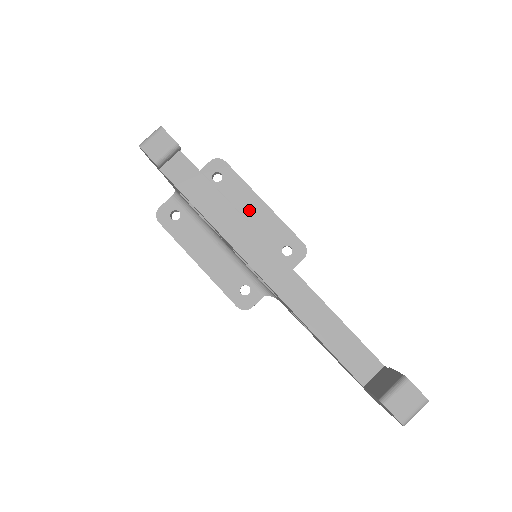
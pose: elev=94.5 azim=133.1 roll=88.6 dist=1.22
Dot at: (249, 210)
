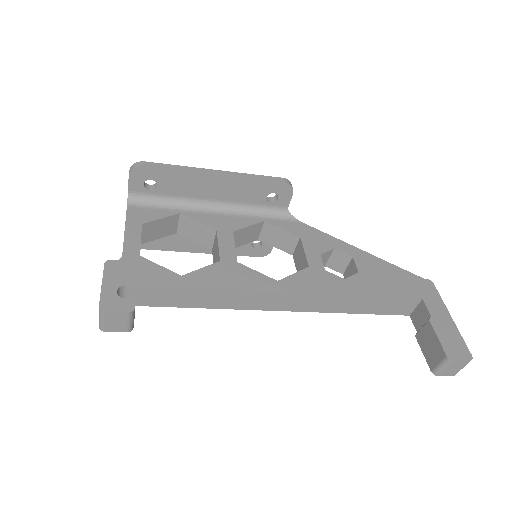
Dot at: (208, 191)
